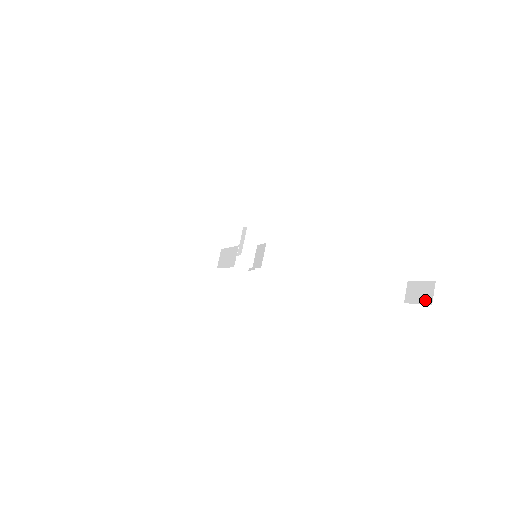
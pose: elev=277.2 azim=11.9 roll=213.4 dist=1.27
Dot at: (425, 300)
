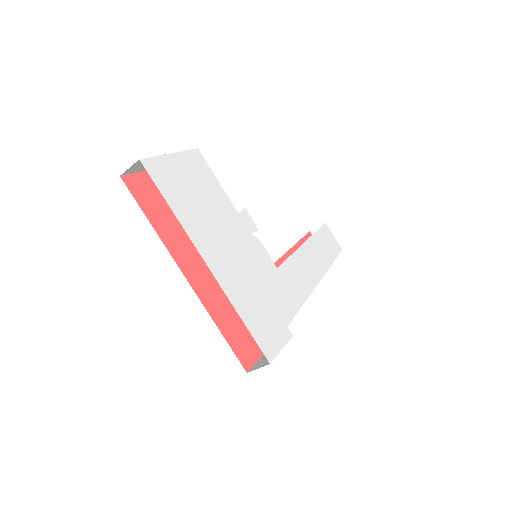
Dot at: occluded
